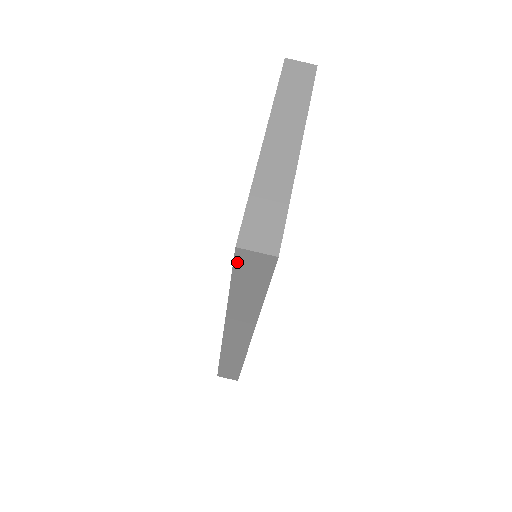
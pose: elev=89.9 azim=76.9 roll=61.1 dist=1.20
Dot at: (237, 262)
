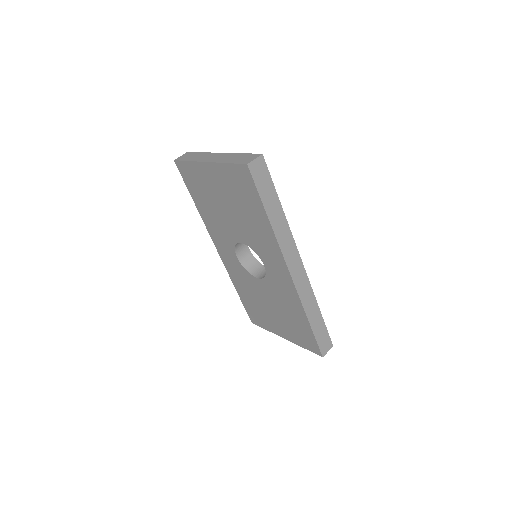
Dot at: (254, 177)
